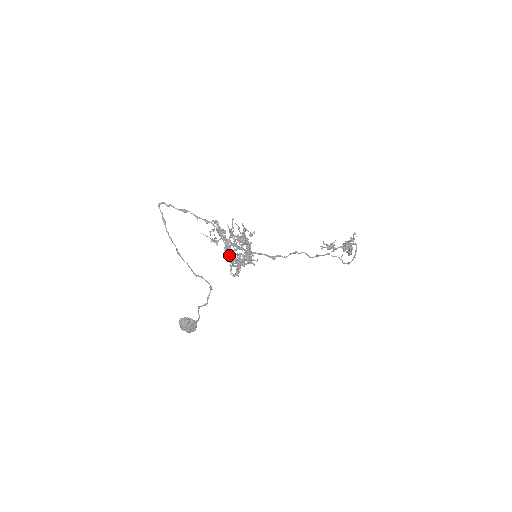
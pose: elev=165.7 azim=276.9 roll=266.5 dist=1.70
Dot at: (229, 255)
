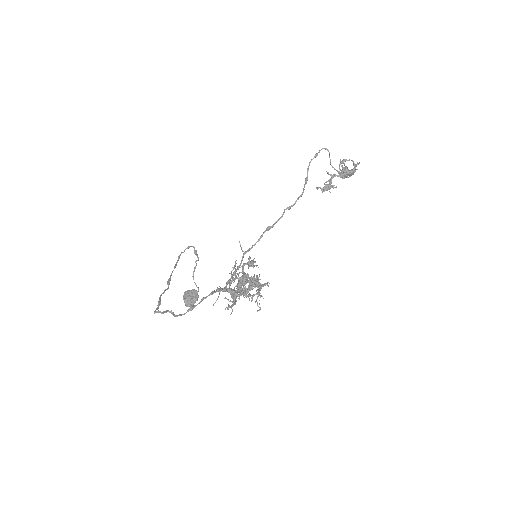
Dot at: occluded
